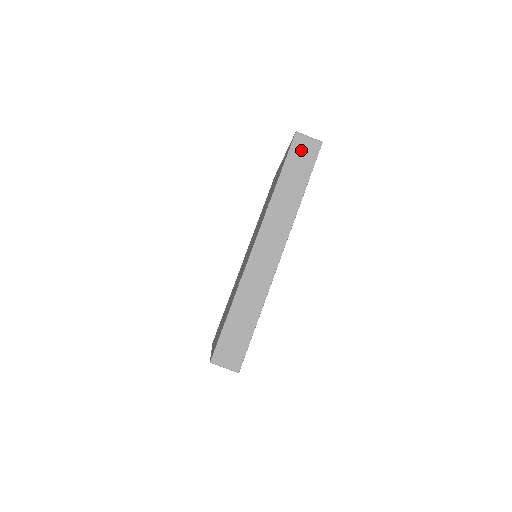
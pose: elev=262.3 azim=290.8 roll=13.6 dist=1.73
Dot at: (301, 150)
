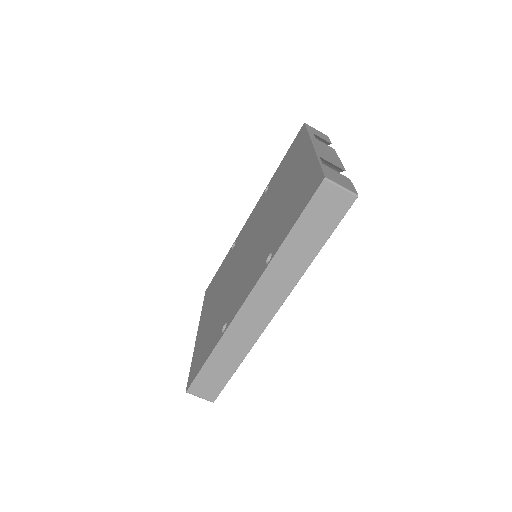
Dot at: (326, 203)
